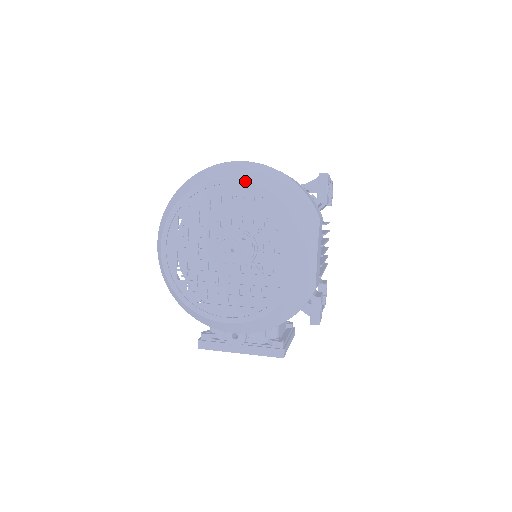
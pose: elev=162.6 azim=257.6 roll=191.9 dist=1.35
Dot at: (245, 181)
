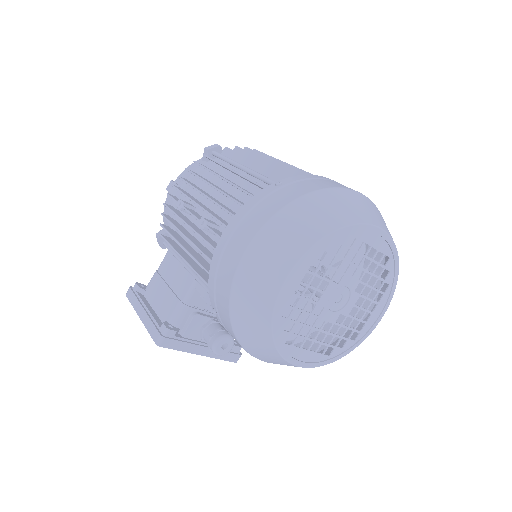
Dot at: (390, 238)
